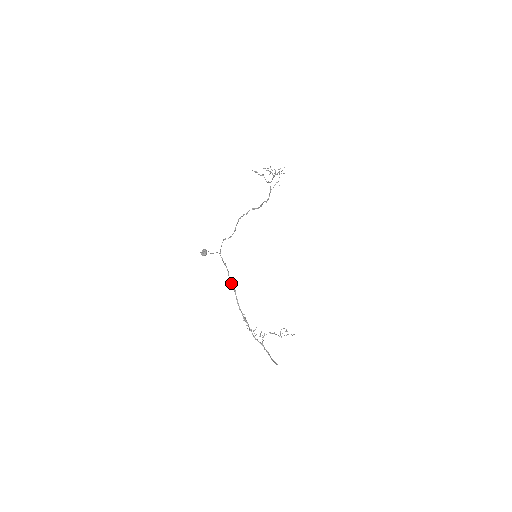
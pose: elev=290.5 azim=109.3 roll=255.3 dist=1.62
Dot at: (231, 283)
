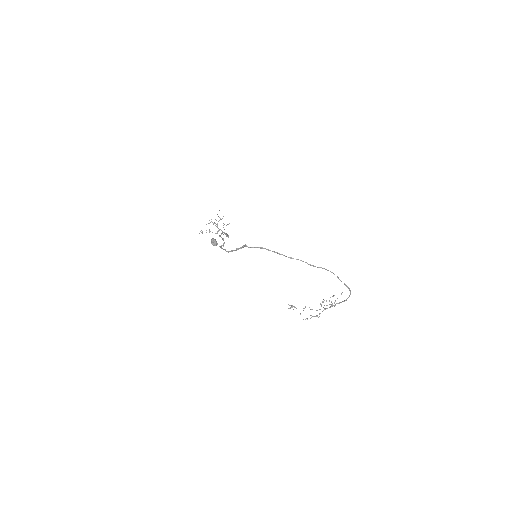
Dot at: (254, 247)
